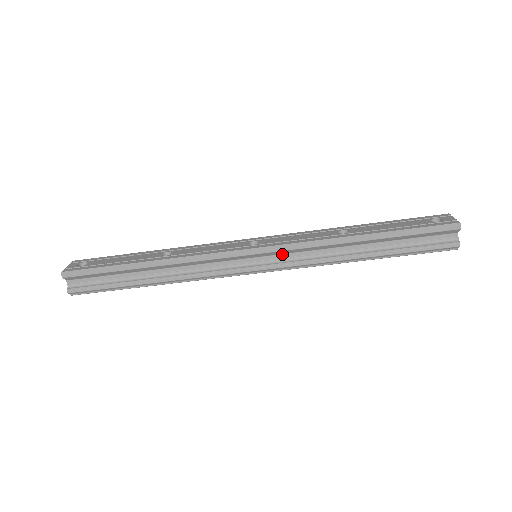
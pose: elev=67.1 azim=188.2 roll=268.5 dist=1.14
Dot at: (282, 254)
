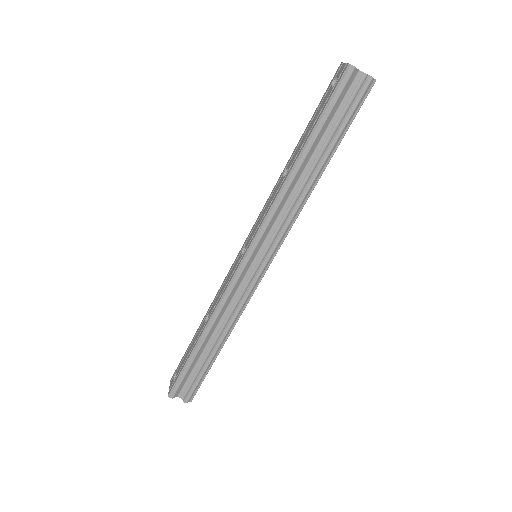
Dot at: (266, 237)
